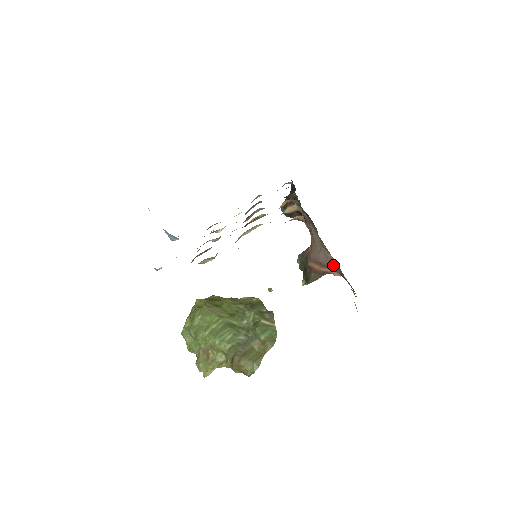
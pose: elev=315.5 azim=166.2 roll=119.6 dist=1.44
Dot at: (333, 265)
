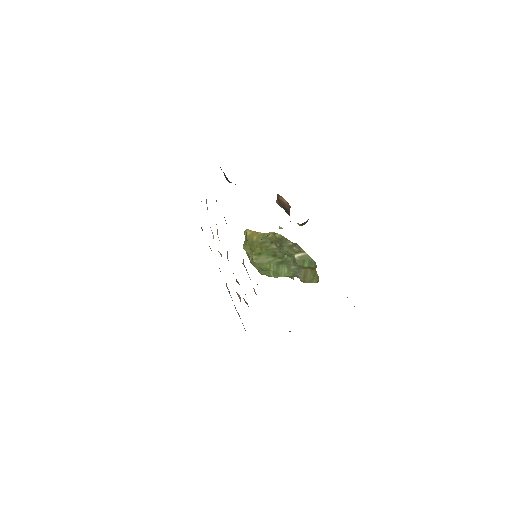
Dot at: occluded
